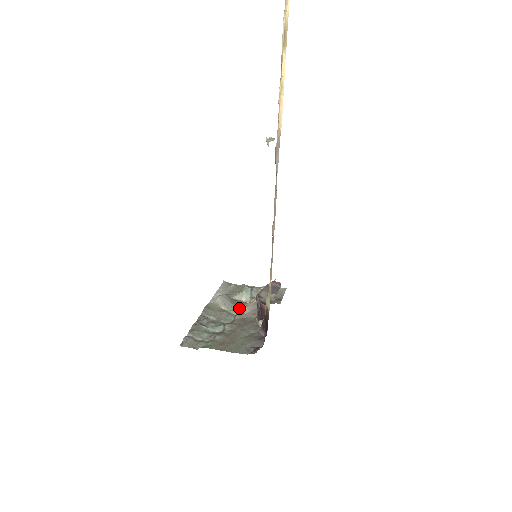
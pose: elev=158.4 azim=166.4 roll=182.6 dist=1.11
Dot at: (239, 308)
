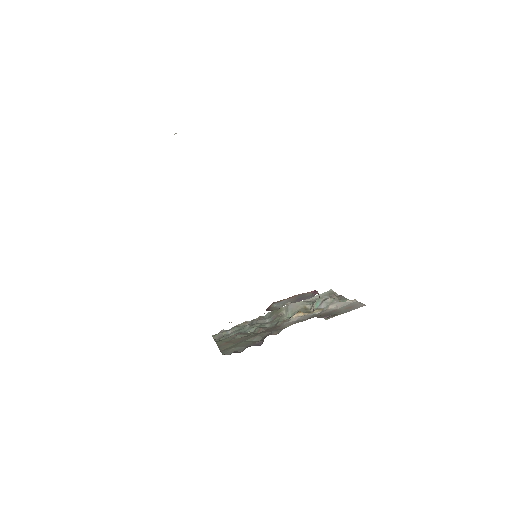
Dot at: (292, 316)
